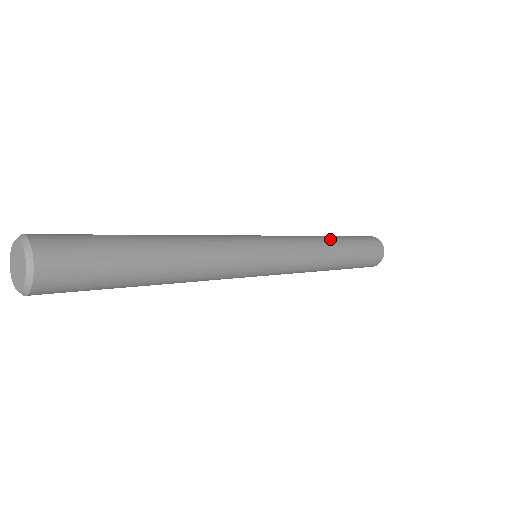
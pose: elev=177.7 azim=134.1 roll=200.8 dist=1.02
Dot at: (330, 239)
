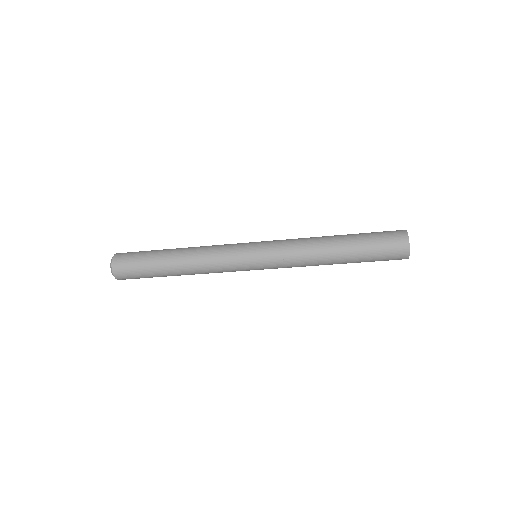
Dot at: occluded
